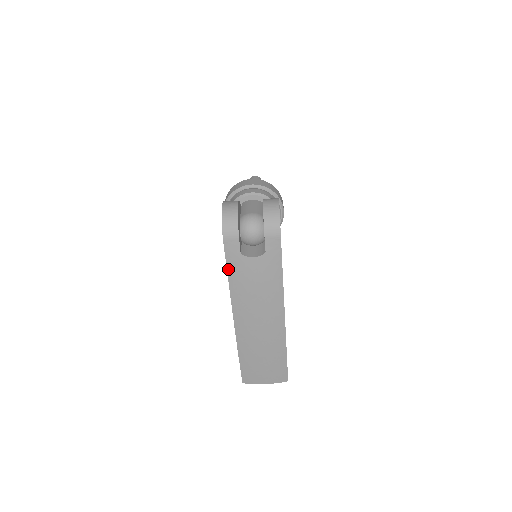
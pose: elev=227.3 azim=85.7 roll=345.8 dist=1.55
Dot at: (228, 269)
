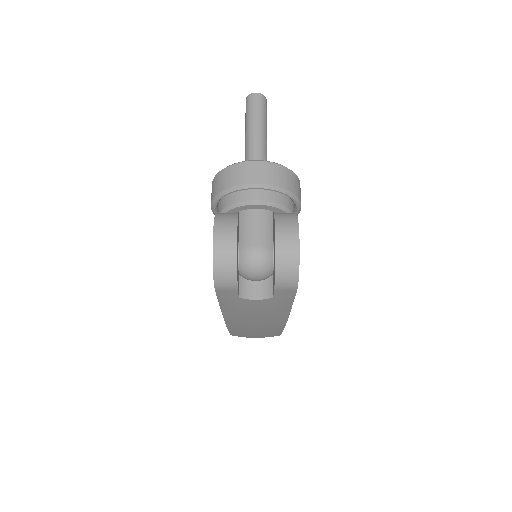
Dot at: (220, 303)
